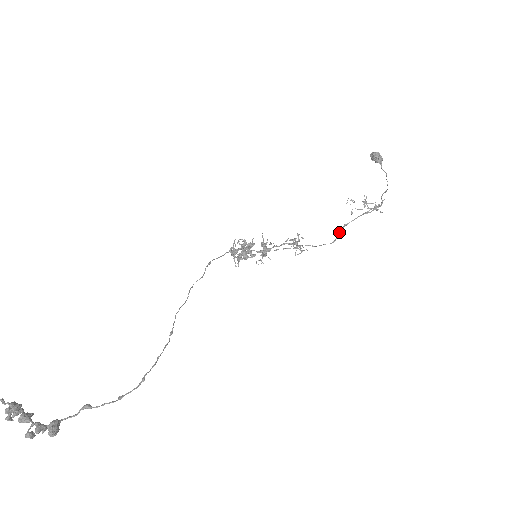
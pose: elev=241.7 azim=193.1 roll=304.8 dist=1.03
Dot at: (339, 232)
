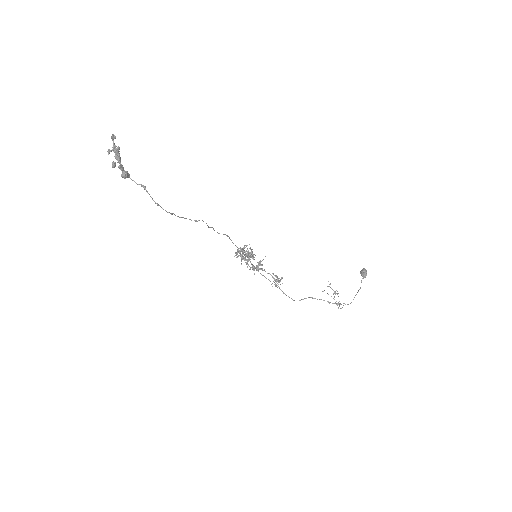
Dot at: (305, 298)
